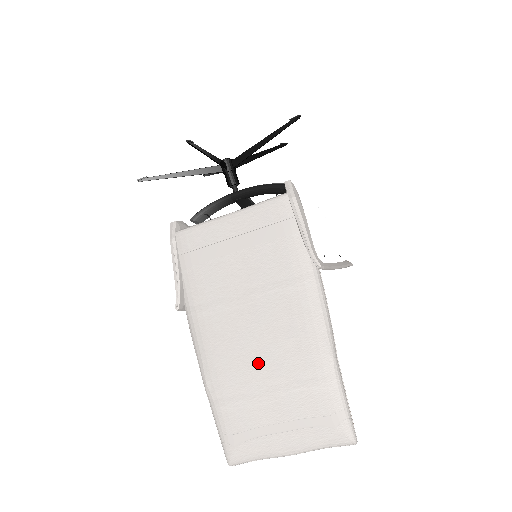
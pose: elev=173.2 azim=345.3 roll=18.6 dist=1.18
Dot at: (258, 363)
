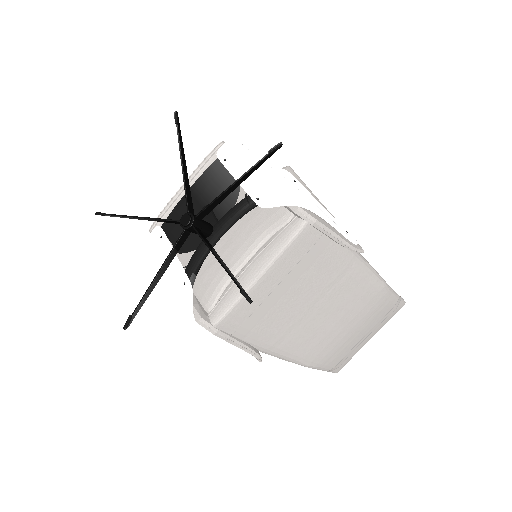
Dot at: (341, 330)
